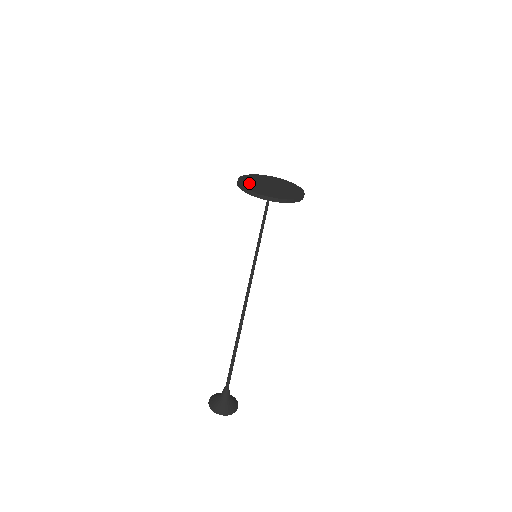
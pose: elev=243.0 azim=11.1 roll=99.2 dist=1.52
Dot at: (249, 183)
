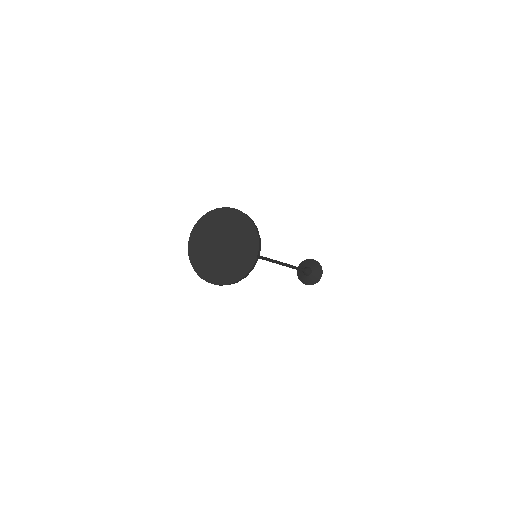
Dot at: (214, 272)
